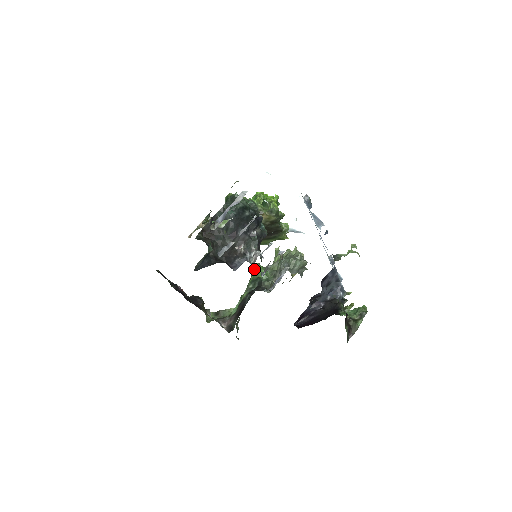
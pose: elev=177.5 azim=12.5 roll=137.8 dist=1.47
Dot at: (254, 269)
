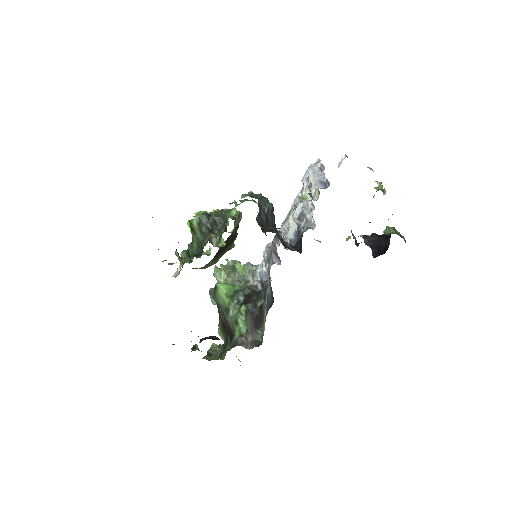
Dot at: (219, 290)
